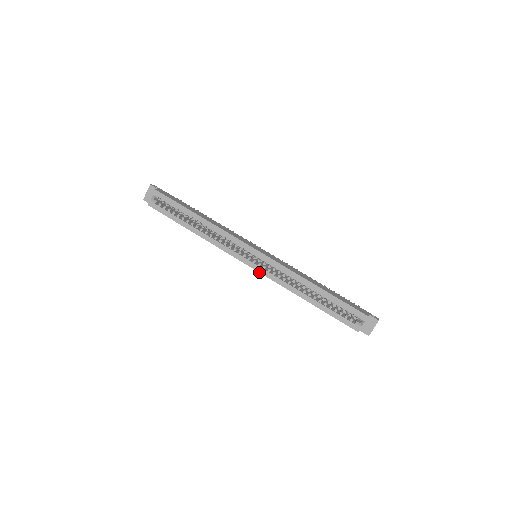
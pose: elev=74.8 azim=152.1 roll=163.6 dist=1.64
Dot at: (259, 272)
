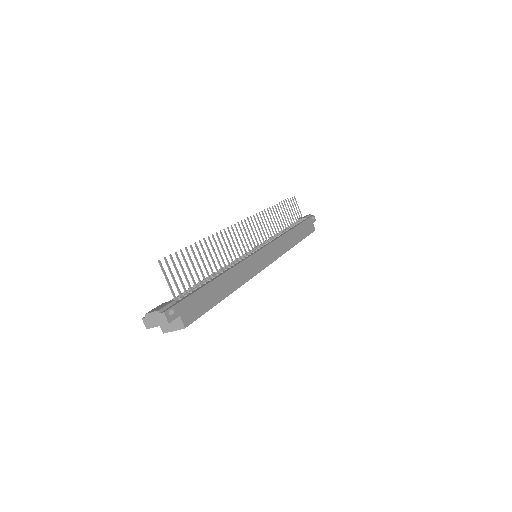
Dot at: occluded
